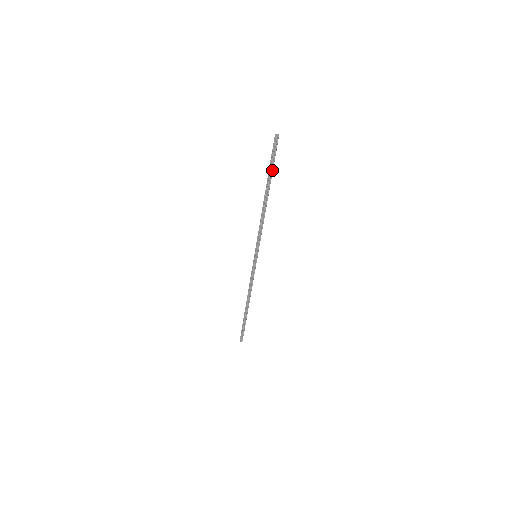
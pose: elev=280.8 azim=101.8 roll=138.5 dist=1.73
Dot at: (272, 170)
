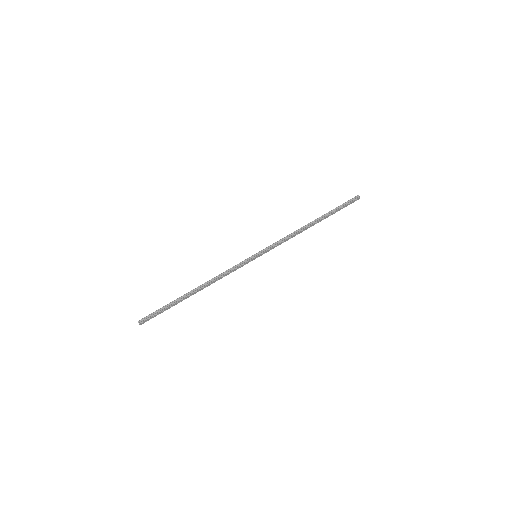
Dot at: (336, 210)
